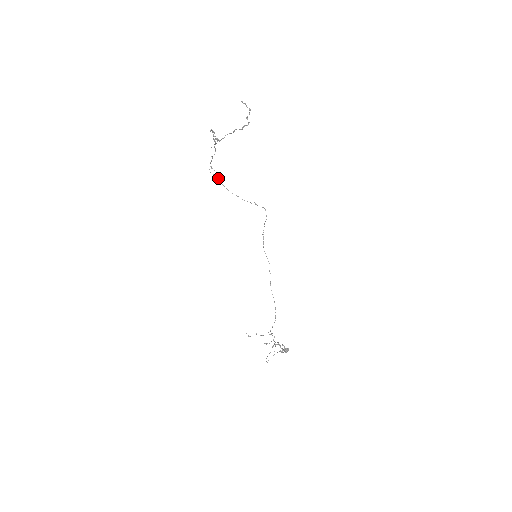
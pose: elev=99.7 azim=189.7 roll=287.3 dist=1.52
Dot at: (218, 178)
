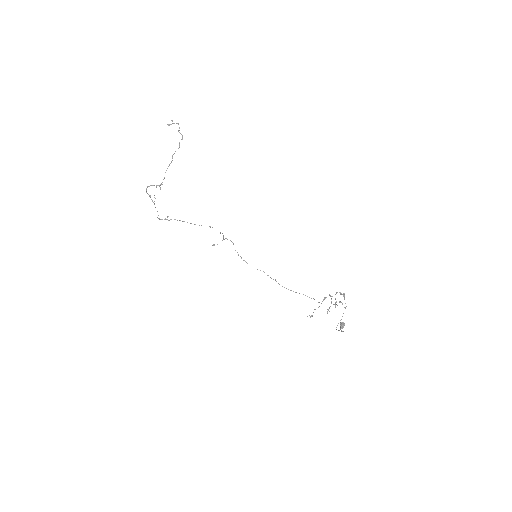
Dot at: (179, 220)
